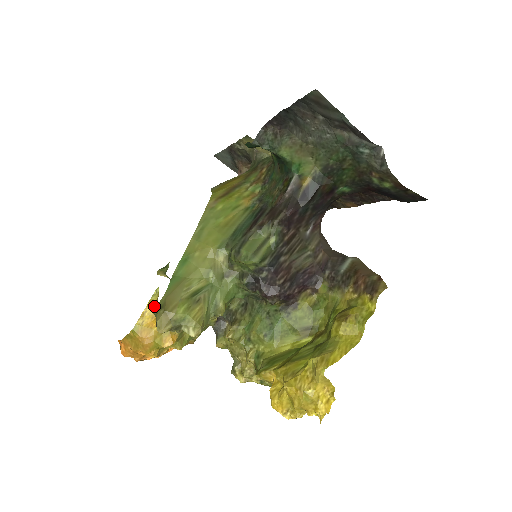
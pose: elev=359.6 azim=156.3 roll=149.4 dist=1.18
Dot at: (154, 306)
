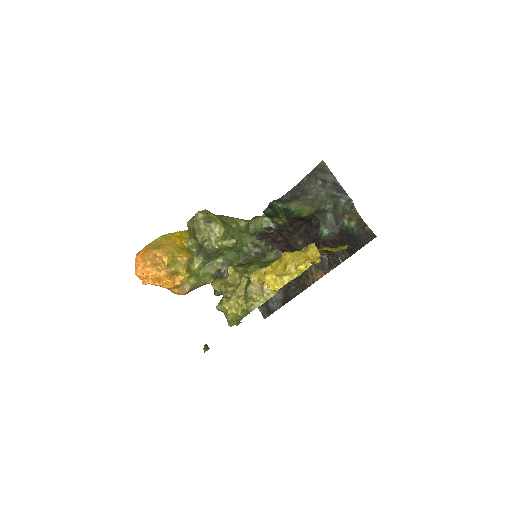
Dot at: (193, 216)
